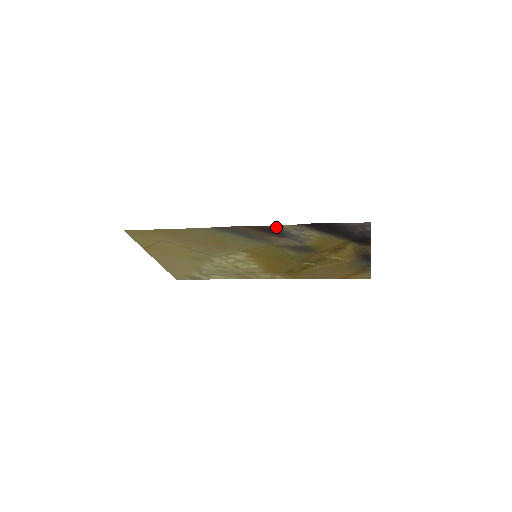
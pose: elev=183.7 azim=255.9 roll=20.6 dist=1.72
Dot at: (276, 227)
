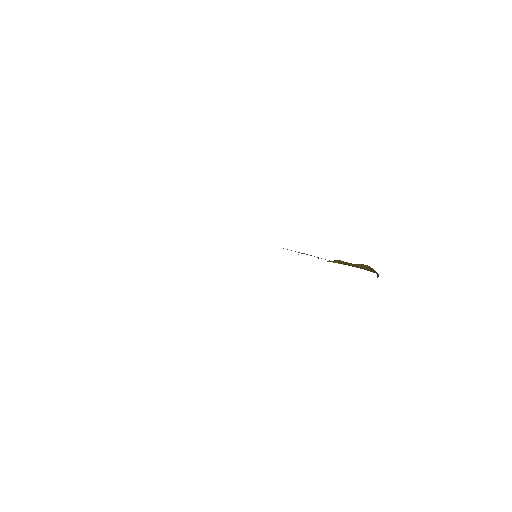
Dot at: occluded
